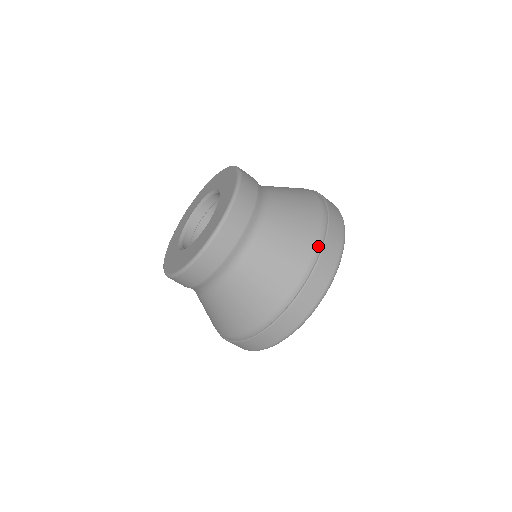
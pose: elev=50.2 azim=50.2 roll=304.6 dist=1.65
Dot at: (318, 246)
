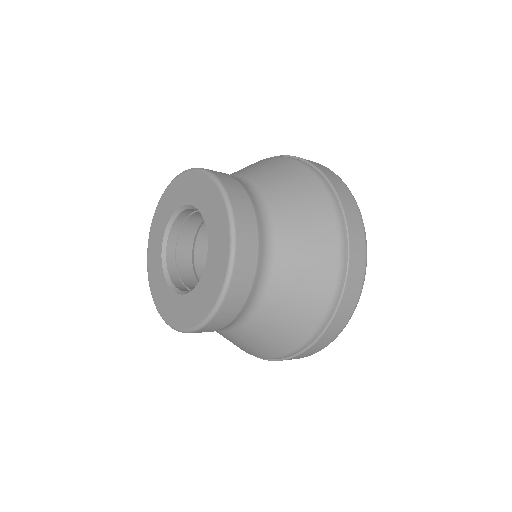
Dot at: (342, 265)
